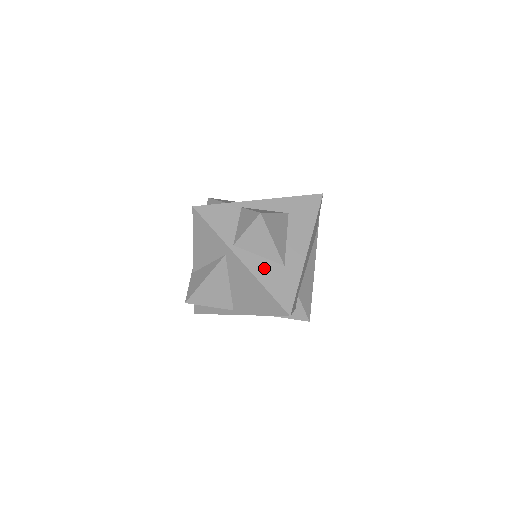
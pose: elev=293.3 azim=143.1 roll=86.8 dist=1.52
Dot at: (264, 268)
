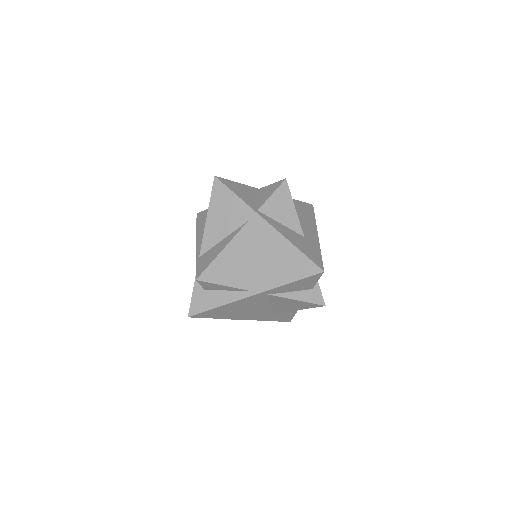
Dot at: (289, 233)
